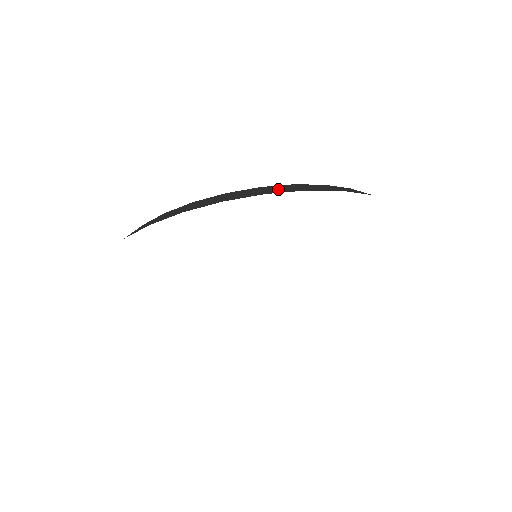
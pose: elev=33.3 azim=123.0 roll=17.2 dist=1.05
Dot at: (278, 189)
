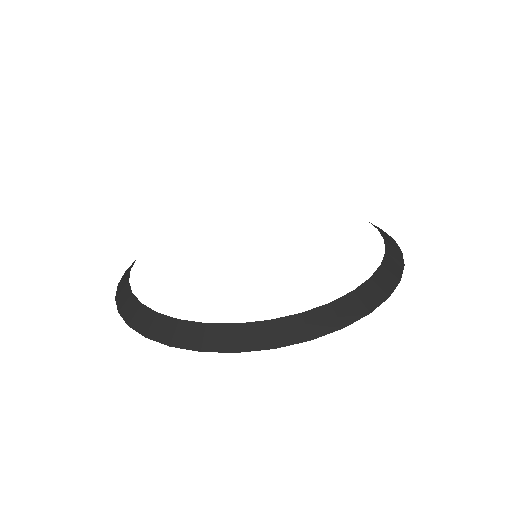
Dot at: (286, 332)
